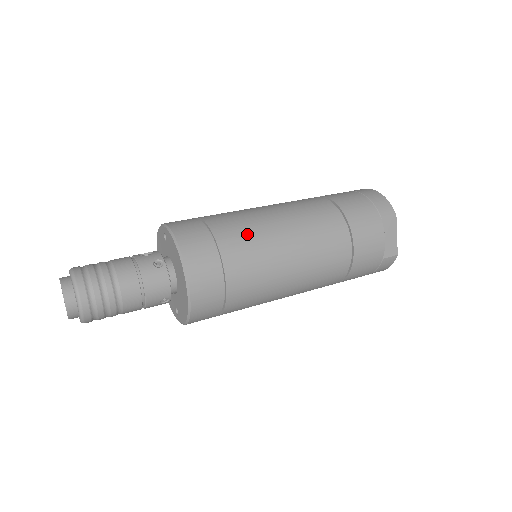
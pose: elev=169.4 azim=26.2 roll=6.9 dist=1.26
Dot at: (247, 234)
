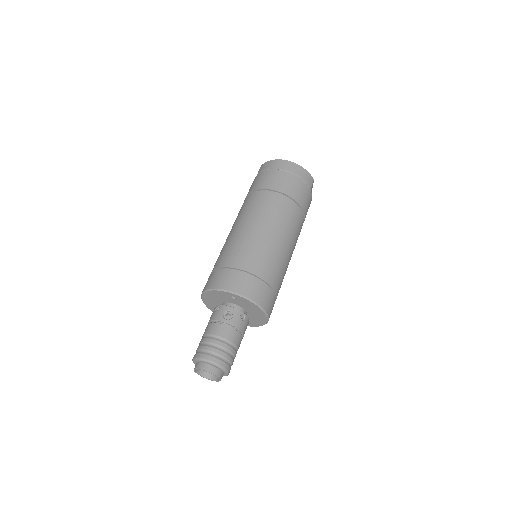
Dot at: (277, 266)
